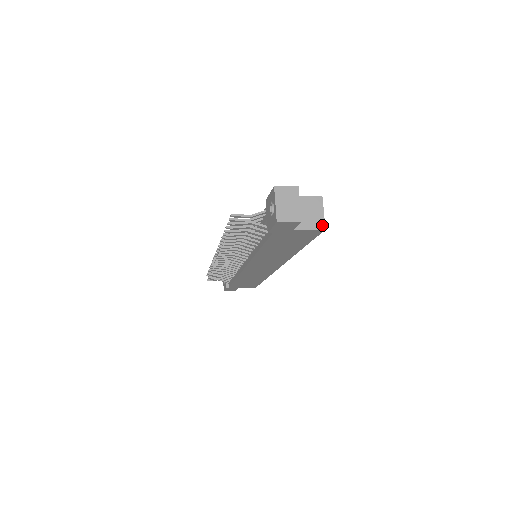
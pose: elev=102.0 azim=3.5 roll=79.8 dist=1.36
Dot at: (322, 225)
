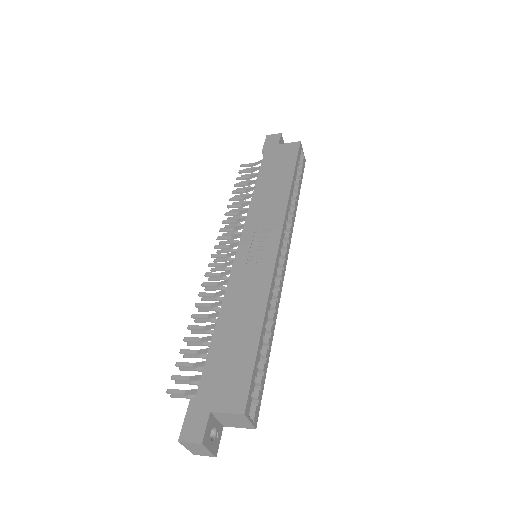
Dot at: (251, 427)
